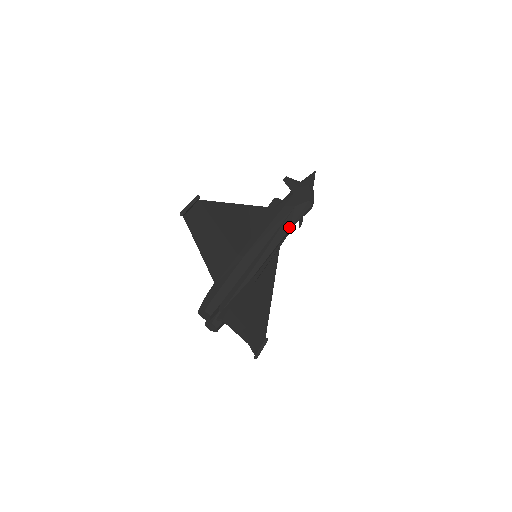
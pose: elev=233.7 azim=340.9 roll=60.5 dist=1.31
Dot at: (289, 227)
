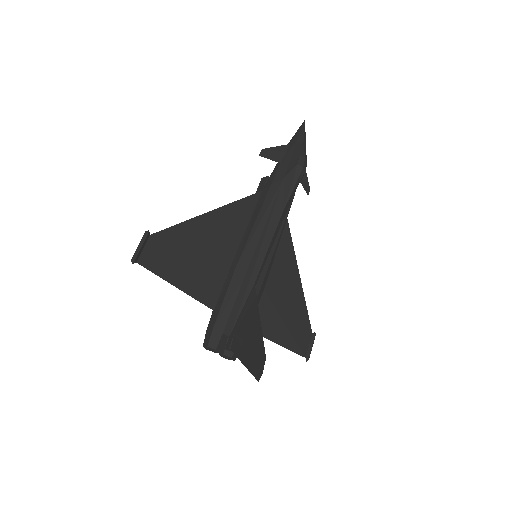
Dot at: (282, 207)
